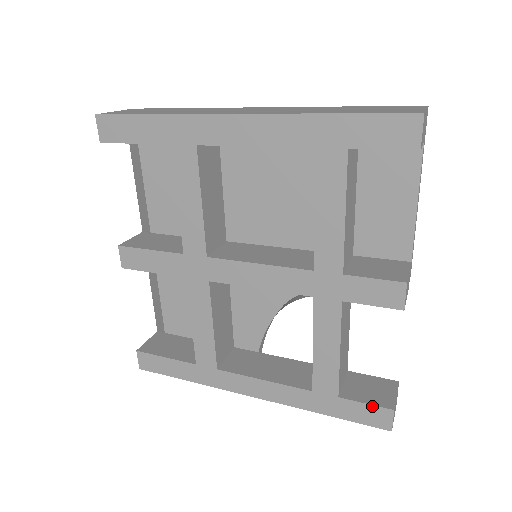
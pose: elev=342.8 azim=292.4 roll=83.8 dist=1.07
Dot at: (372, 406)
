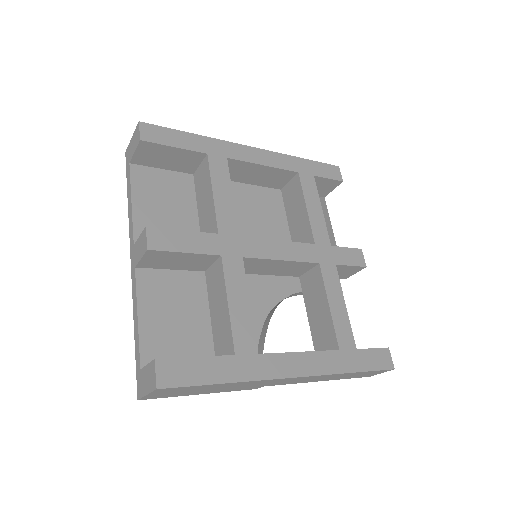
Dot at: (377, 349)
